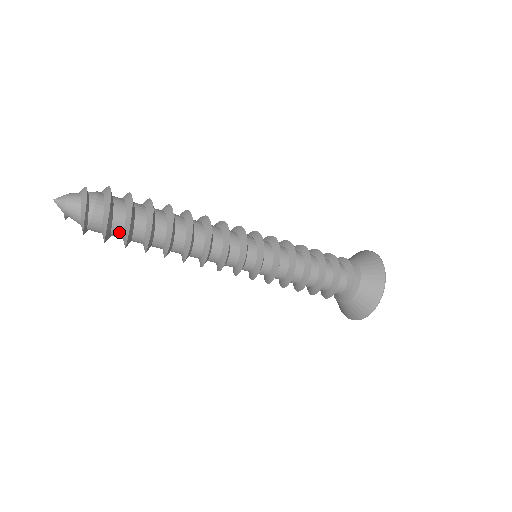
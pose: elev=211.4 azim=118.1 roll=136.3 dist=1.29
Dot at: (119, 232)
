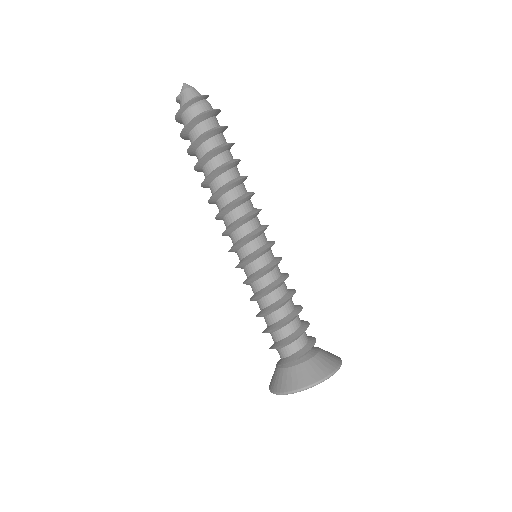
Dot at: (198, 132)
